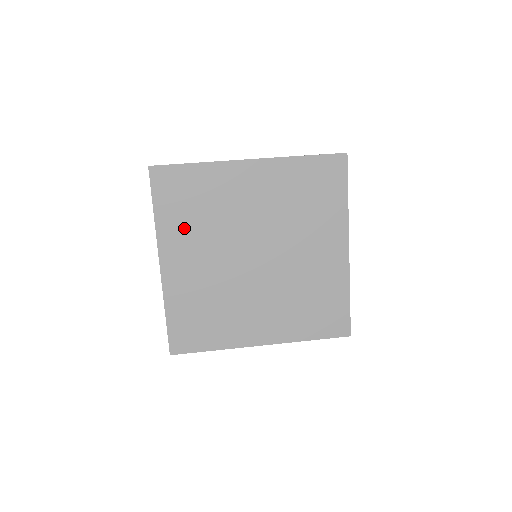
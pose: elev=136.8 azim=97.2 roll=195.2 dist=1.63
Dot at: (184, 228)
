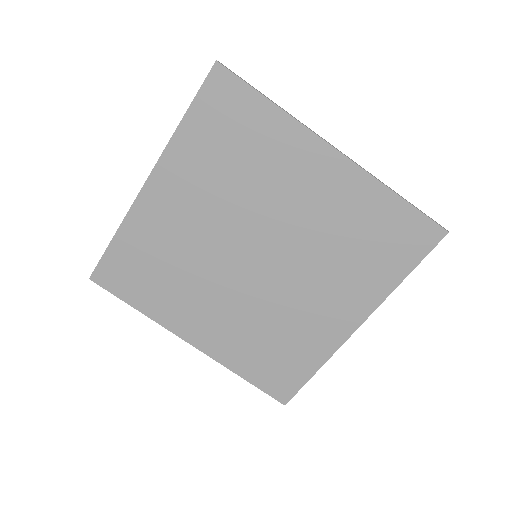
Dot at: (202, 164)
